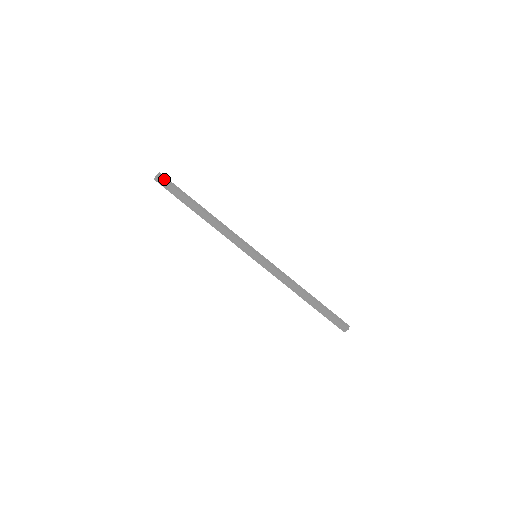
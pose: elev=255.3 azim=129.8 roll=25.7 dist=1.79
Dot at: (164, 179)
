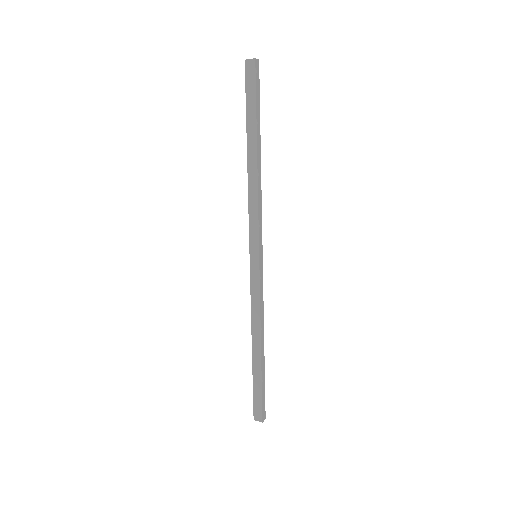
Dot at: (256, 72)
